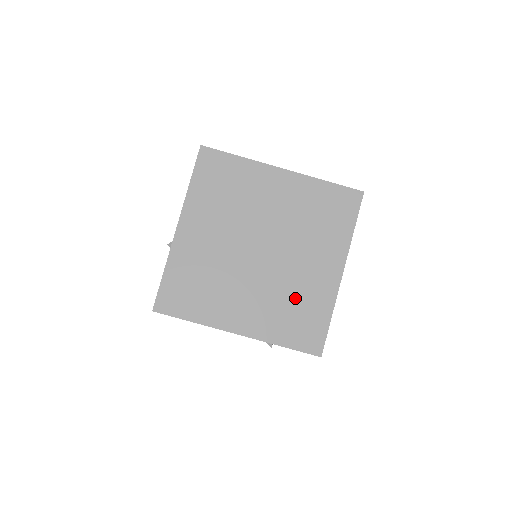
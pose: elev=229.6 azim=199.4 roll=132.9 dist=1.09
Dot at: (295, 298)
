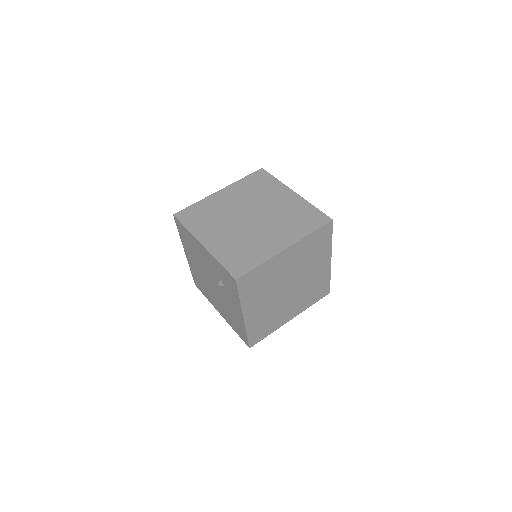
Dot at: (248, 245)
